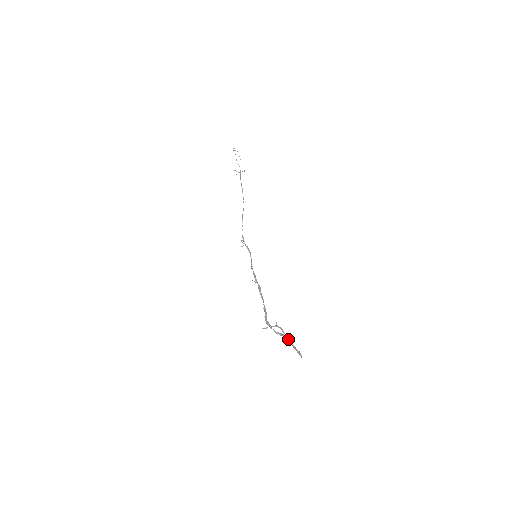
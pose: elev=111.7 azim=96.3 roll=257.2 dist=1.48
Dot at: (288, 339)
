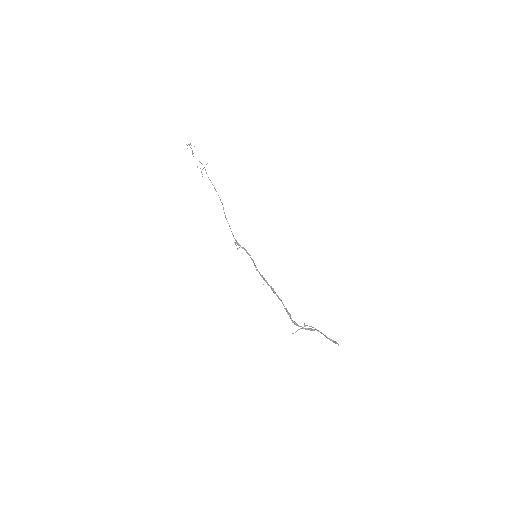
Dot at: occluded
